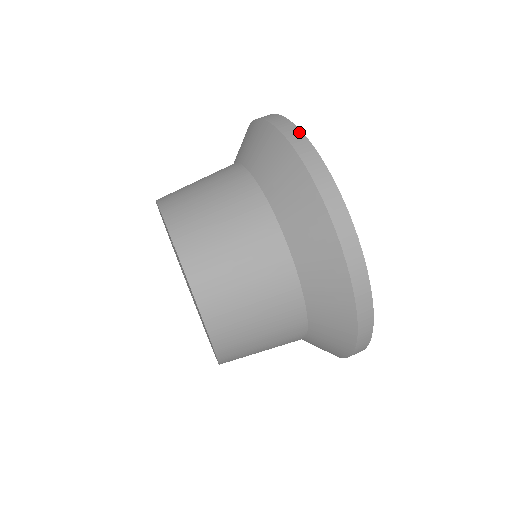
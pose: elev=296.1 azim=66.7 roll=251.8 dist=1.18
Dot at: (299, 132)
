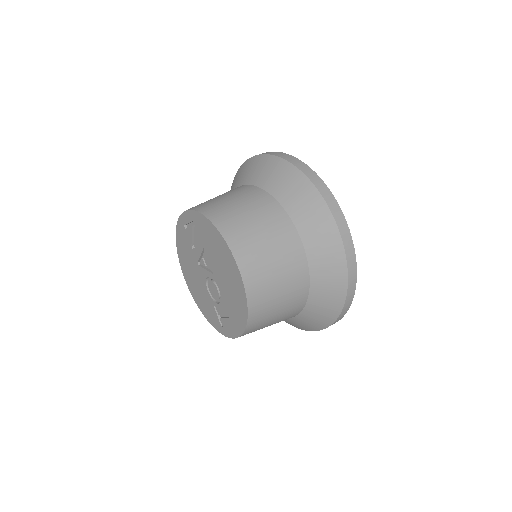
Dot at: occluded
